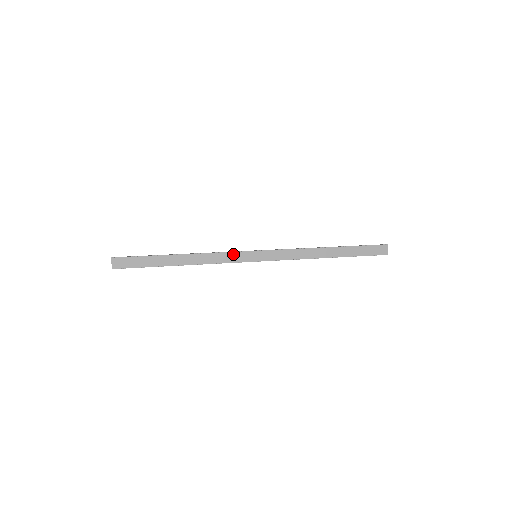
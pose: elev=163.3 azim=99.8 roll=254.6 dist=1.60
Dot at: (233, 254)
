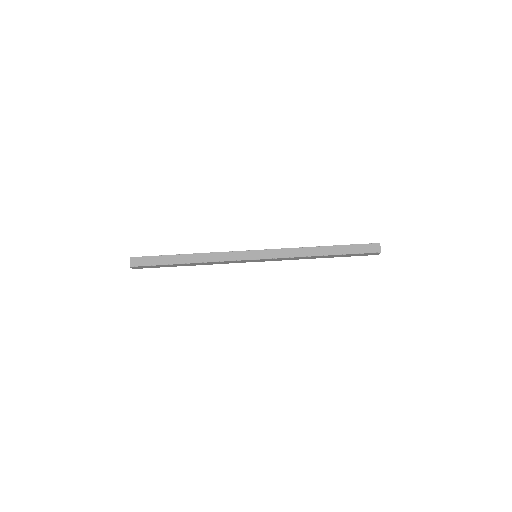
Dot at: (235, 261)
